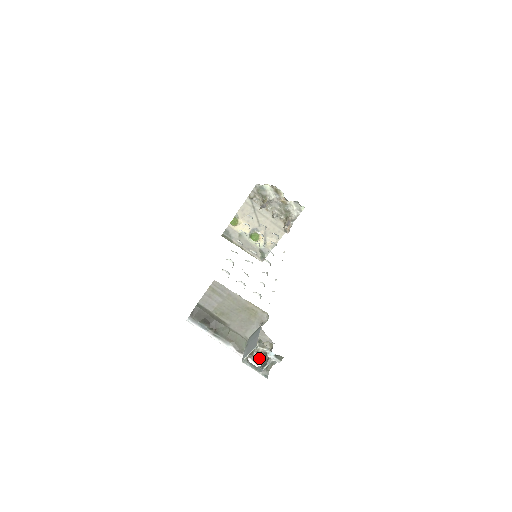
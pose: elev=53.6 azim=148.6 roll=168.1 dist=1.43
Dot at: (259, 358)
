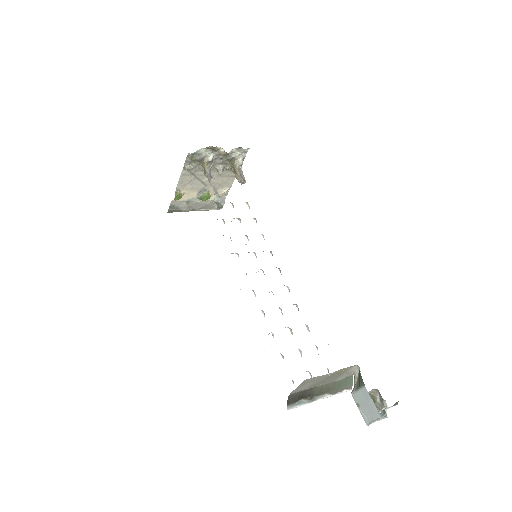
Dot at: occluded
